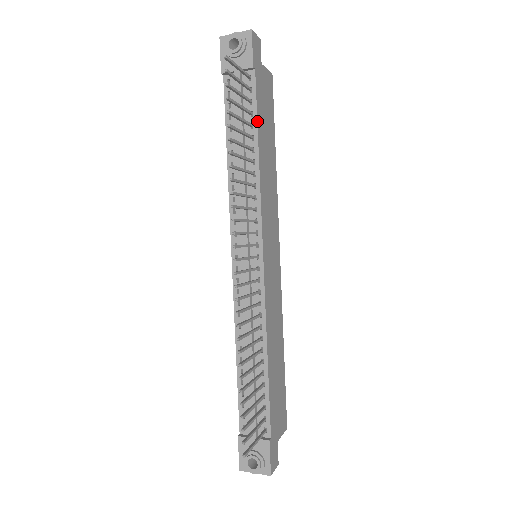
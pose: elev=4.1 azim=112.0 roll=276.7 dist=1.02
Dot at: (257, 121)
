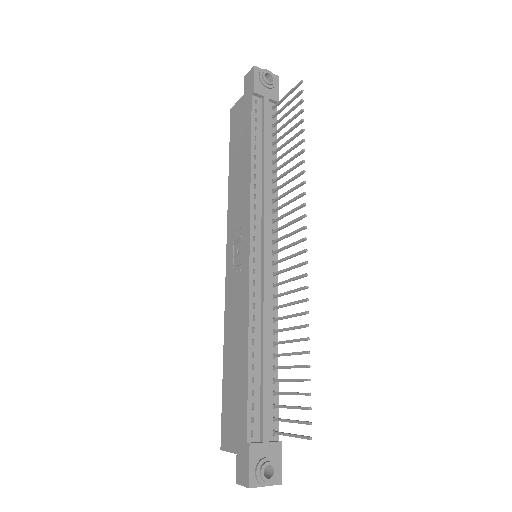
Dot at: occluded
